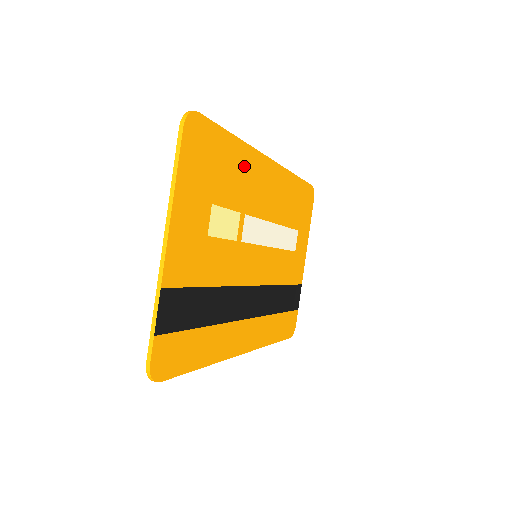
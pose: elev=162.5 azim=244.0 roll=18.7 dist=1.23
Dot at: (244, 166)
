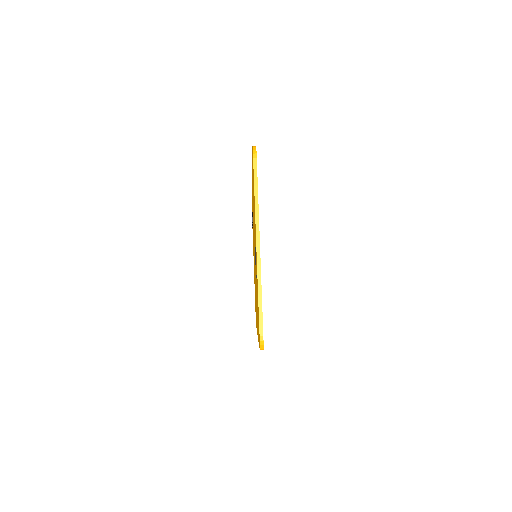
Dot at: occluded
